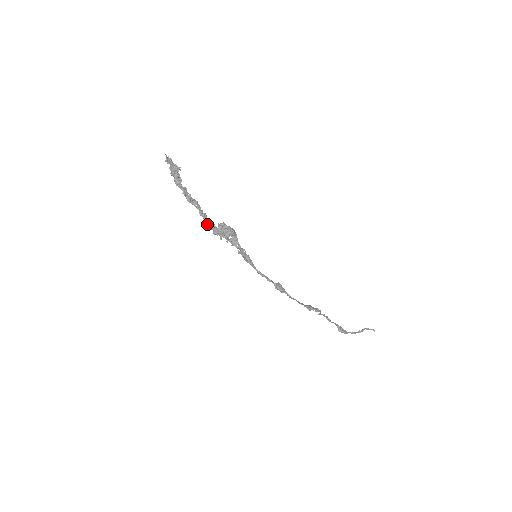
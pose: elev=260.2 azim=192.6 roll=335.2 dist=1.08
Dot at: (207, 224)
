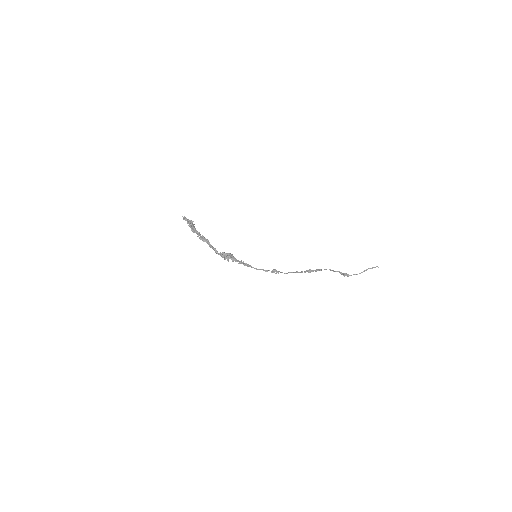
Dot at: (215, 252)
